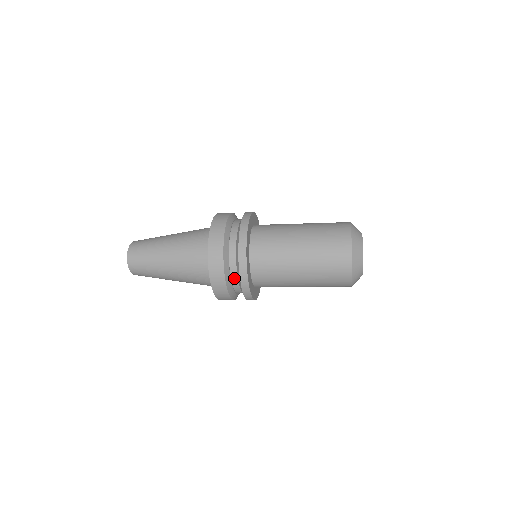
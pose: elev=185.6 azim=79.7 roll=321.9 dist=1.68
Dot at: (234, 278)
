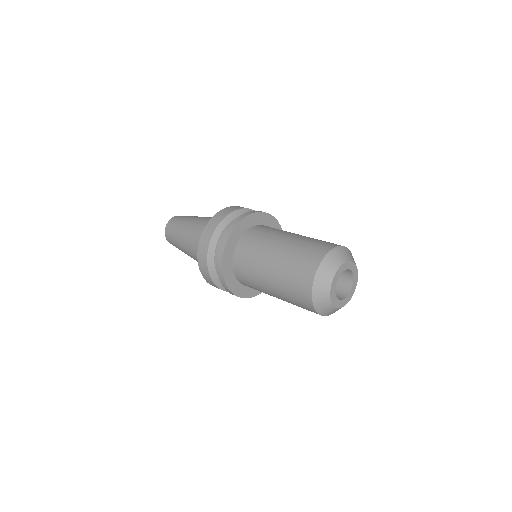
Dot at: occluded
